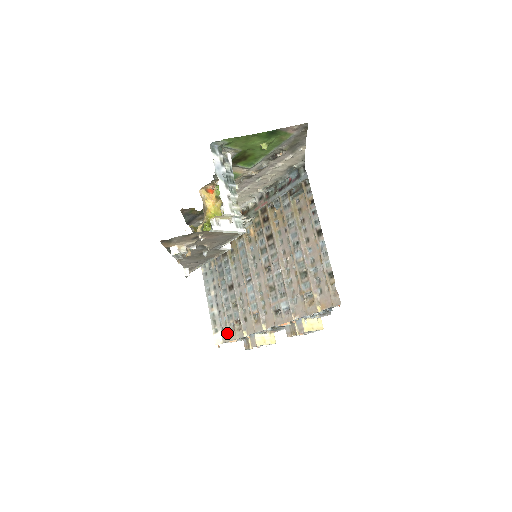
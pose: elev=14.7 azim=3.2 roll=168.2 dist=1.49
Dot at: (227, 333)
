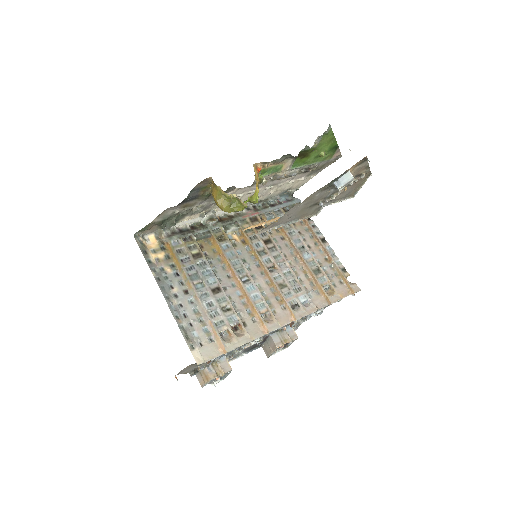
Dot at: (212, 347)
